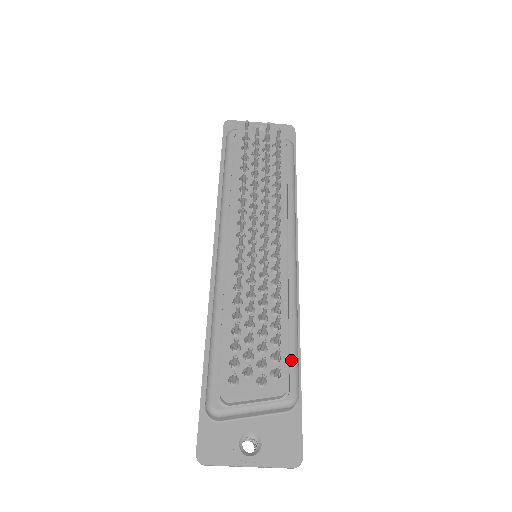
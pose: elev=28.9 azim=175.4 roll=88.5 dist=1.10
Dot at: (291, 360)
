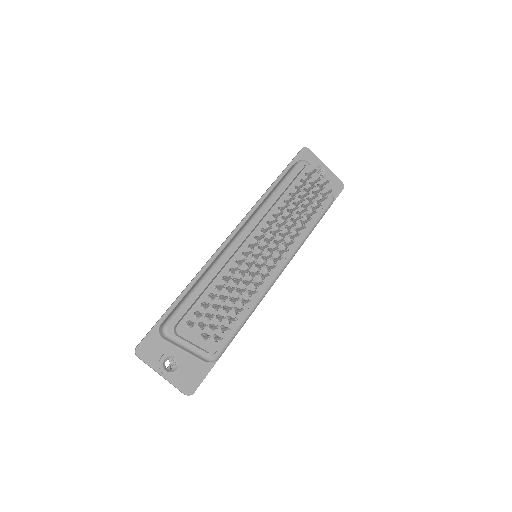
Dot at: (230, 336)
